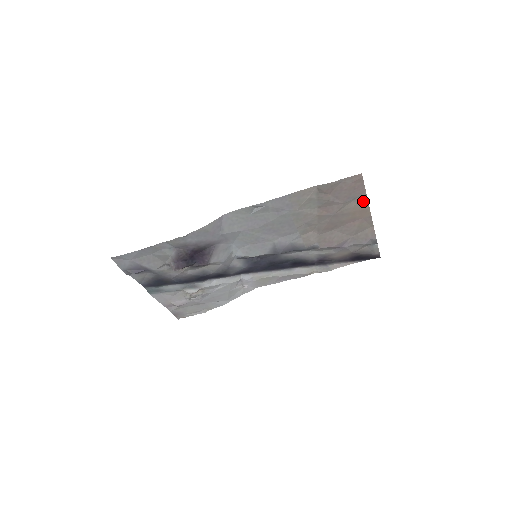
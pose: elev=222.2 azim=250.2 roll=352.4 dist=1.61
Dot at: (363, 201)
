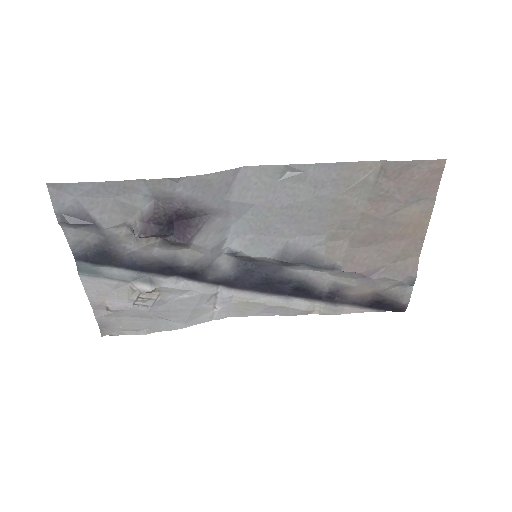
Dot at: (427, 208)
